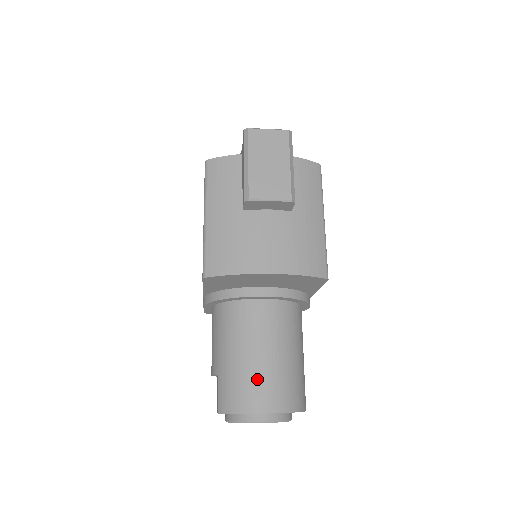
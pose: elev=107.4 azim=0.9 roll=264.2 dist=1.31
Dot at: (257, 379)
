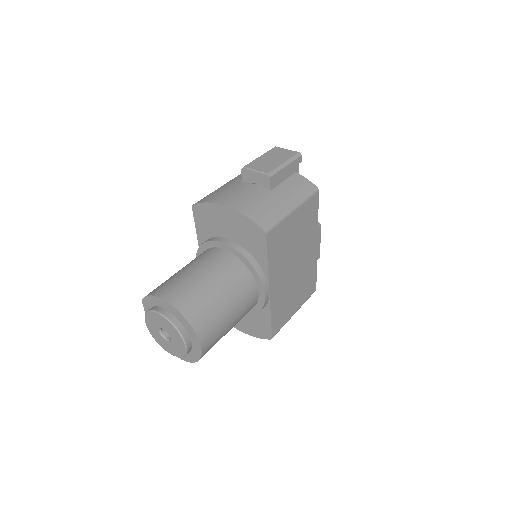
Dot at: (178, 282)
